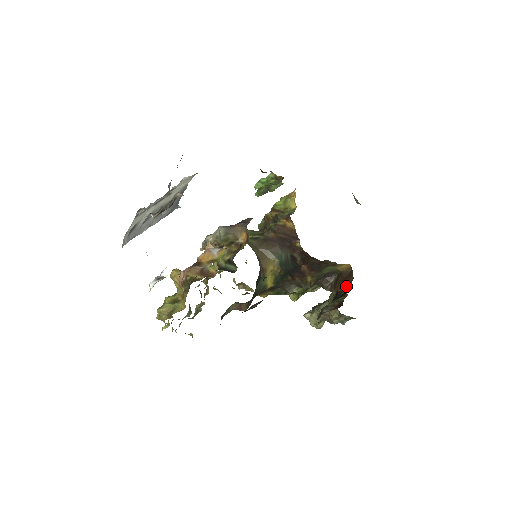
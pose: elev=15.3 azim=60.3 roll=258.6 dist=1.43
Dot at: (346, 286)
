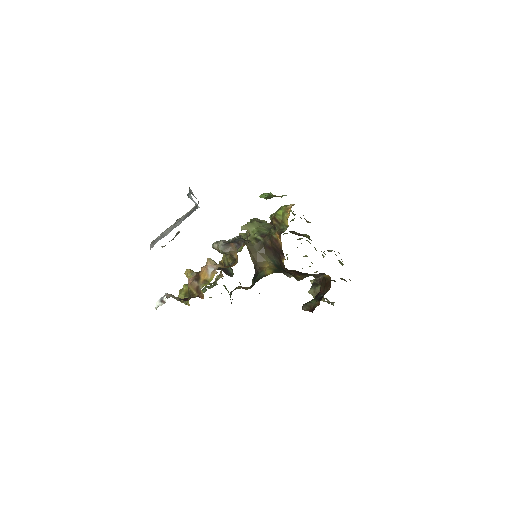
Dot at: (325, 291)
